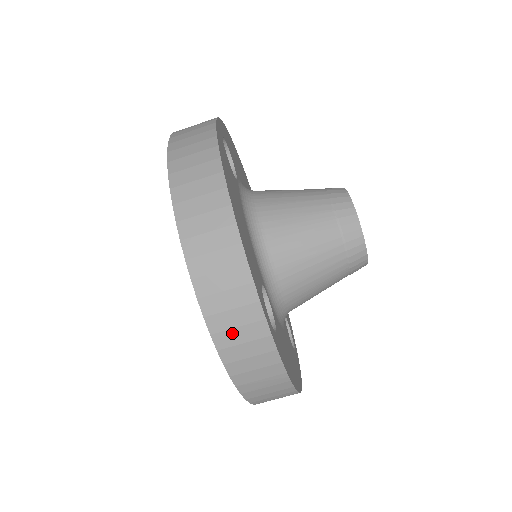
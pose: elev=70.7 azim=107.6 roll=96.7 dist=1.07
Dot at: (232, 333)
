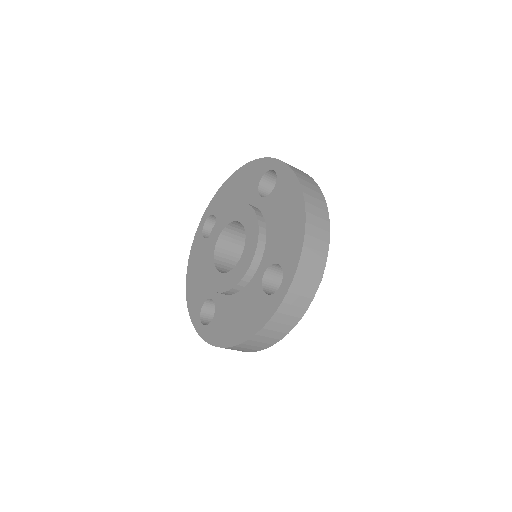
Dot at: occluded
